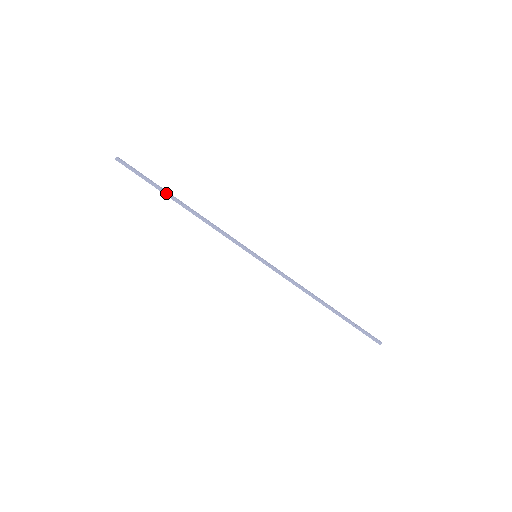
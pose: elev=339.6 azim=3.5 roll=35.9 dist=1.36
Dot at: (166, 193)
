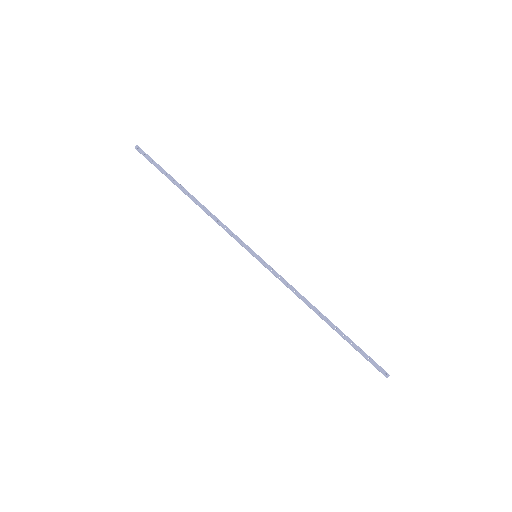
Dot at: (175, 184)
